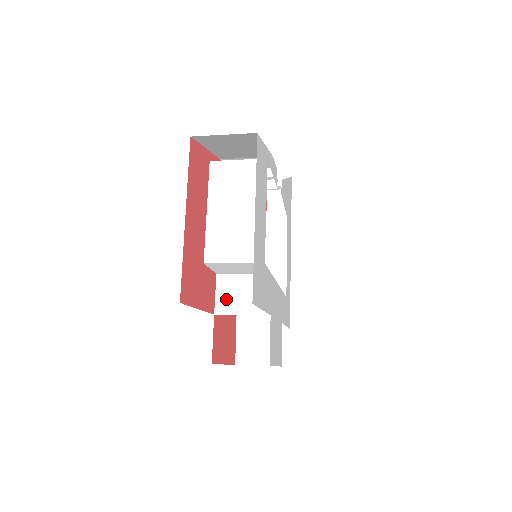
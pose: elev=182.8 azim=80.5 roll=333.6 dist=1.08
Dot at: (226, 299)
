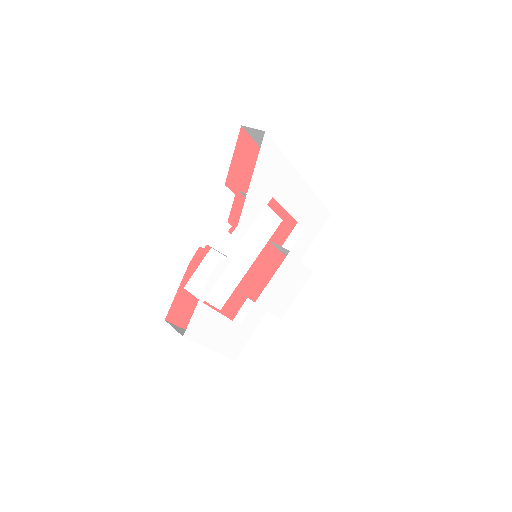
Dot at: (247, 297)
